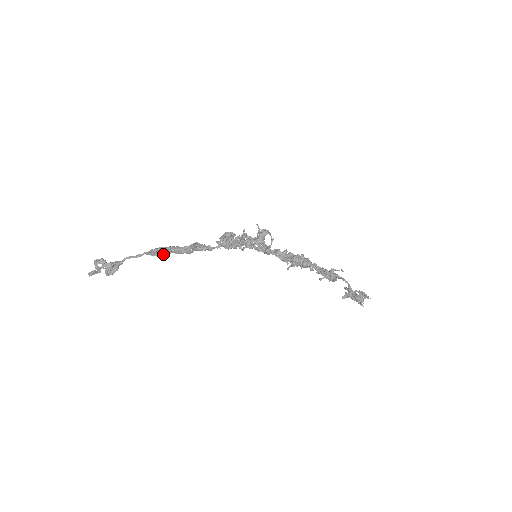
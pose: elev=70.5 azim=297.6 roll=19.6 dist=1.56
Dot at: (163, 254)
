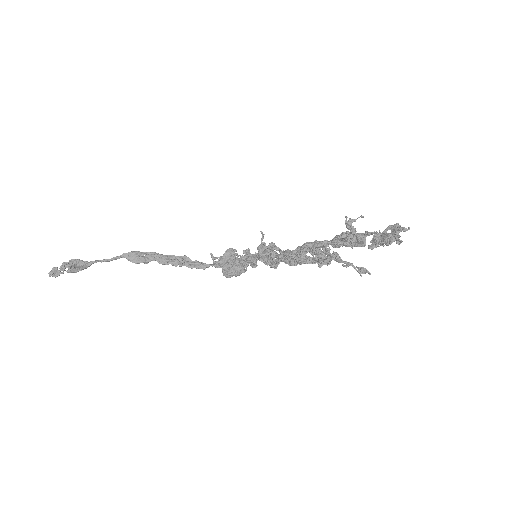
Dot at: (143, 260)
